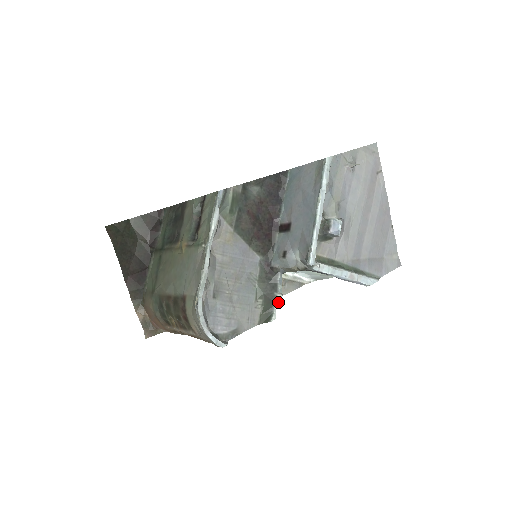
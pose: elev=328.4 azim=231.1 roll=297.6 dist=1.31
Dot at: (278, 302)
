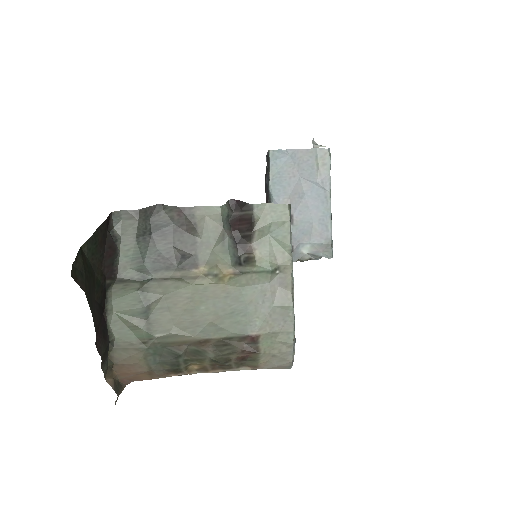
Dot at: occluded
